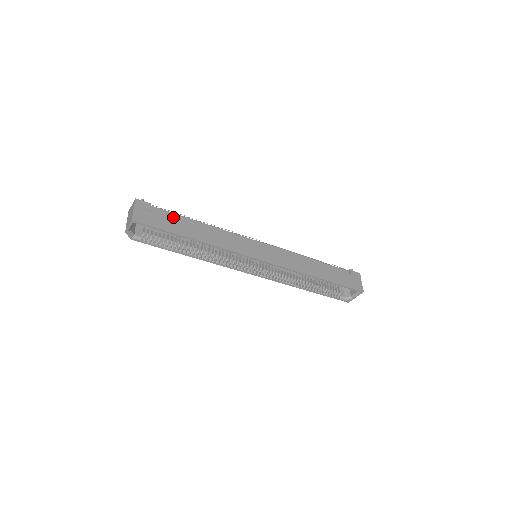
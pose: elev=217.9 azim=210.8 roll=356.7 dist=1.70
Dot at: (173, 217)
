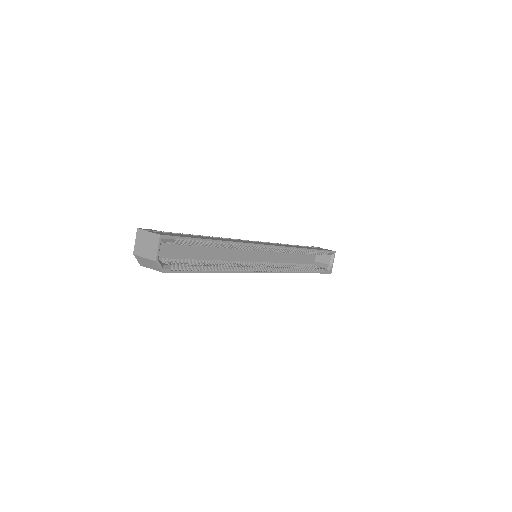
Dot at: occluded
